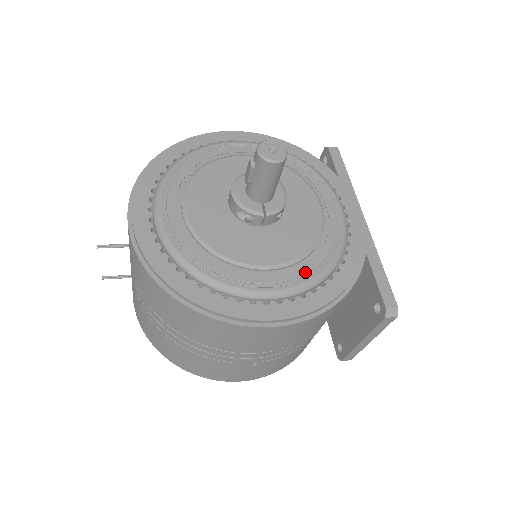
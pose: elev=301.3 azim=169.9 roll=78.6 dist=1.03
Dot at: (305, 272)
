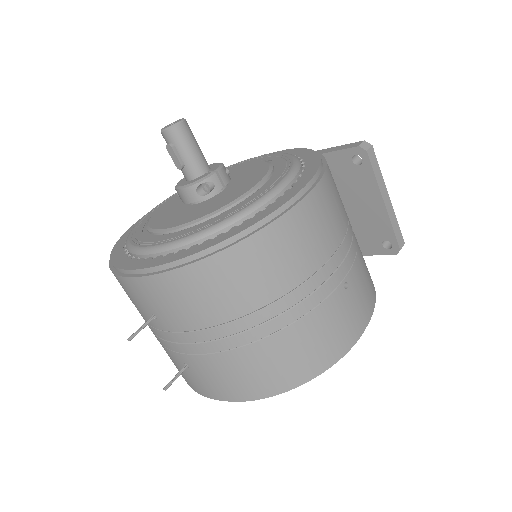
Dot at: (283, 170)
